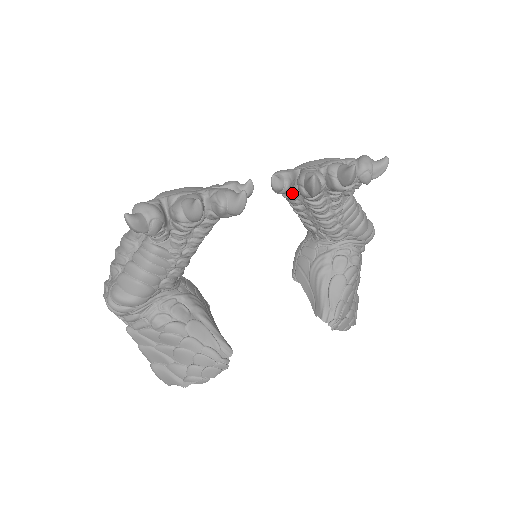
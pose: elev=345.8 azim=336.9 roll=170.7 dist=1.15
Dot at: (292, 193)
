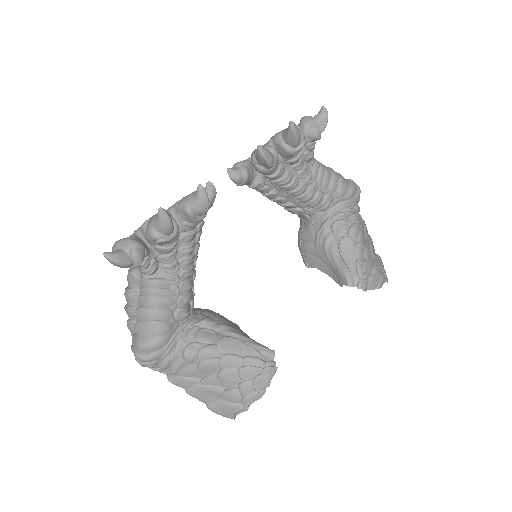
Dot at: (256, 180)
